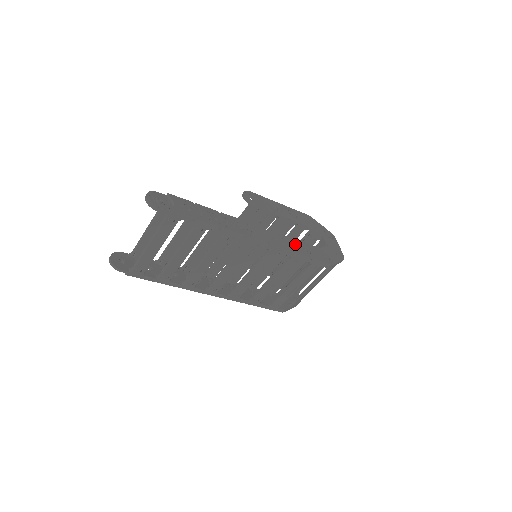
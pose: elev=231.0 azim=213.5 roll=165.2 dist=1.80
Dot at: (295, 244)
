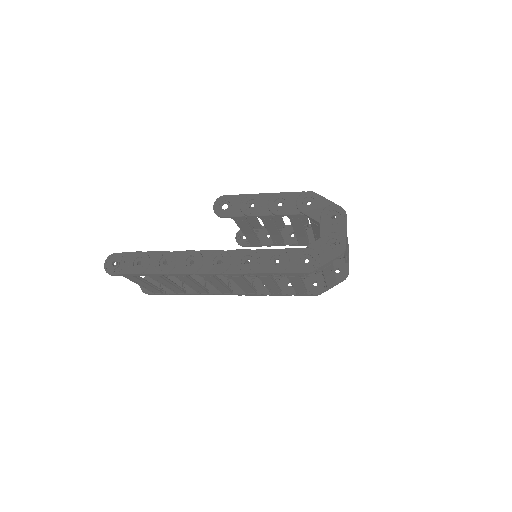
Dot at: (261, 258)
